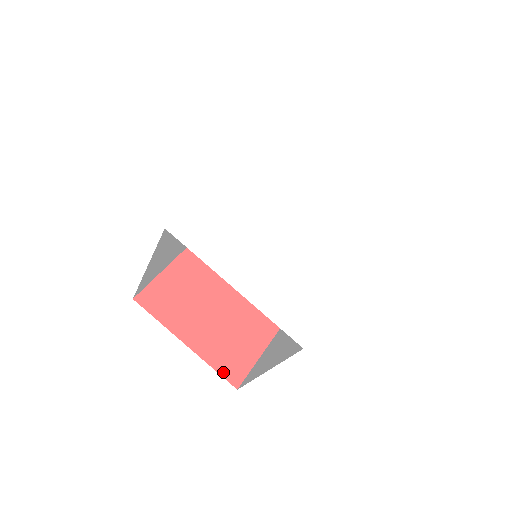
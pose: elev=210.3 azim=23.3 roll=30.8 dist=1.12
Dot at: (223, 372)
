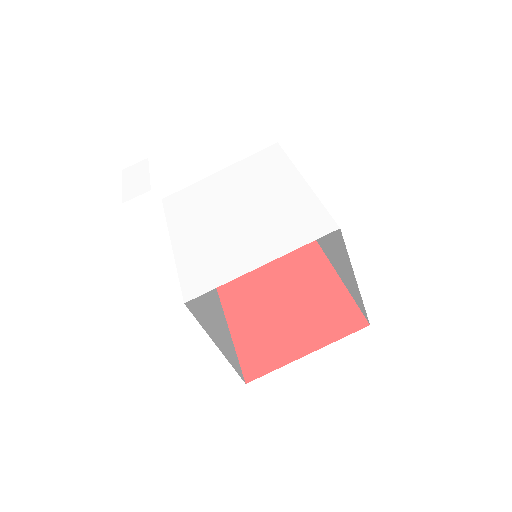
Dot at: (348, 331)
